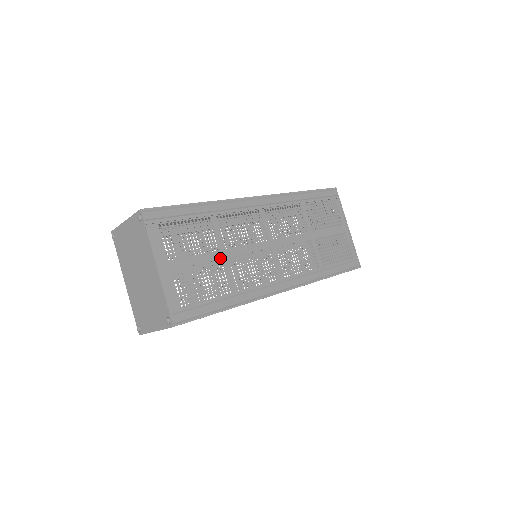
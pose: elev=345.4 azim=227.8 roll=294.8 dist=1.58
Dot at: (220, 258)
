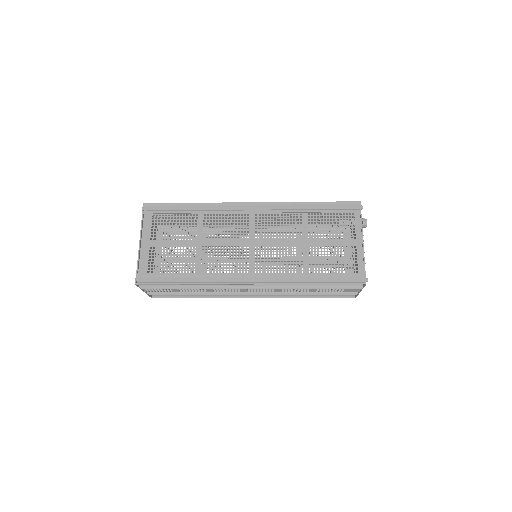
Dot at: (194, 245)
